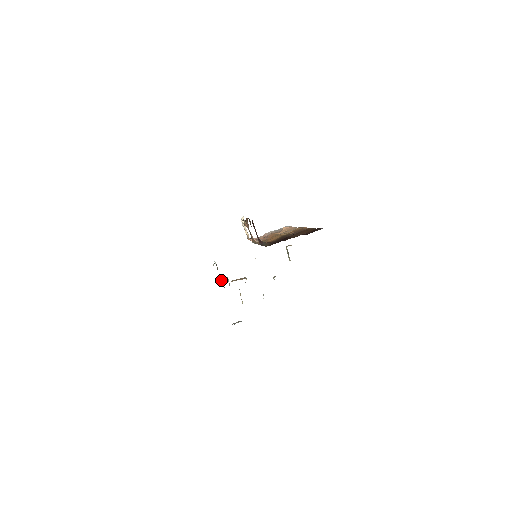
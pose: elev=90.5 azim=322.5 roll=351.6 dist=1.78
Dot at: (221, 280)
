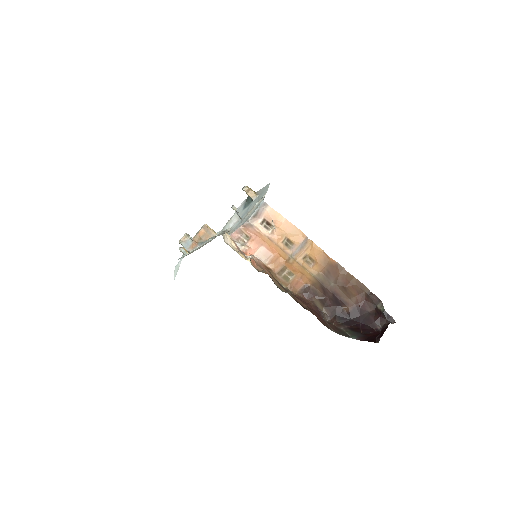
Dot at: occluded
